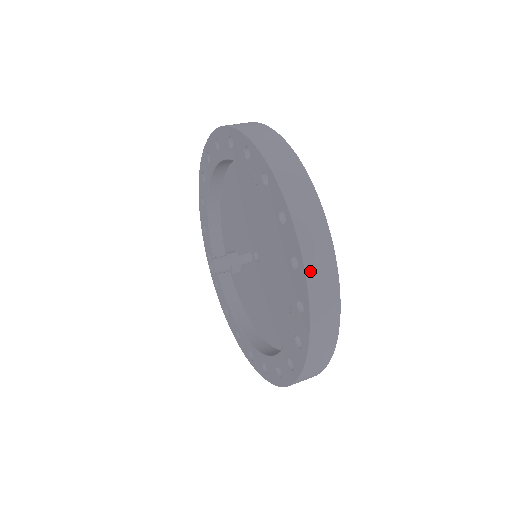
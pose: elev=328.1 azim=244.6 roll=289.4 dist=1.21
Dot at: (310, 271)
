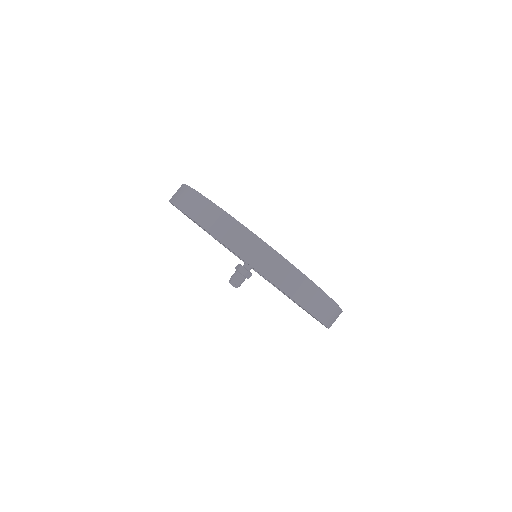
Dot at: (277, 282)
